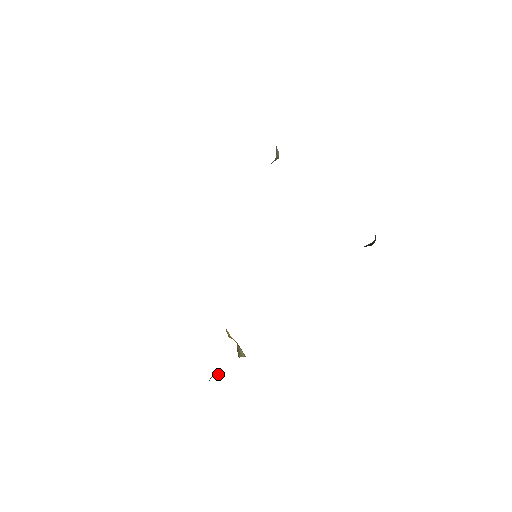
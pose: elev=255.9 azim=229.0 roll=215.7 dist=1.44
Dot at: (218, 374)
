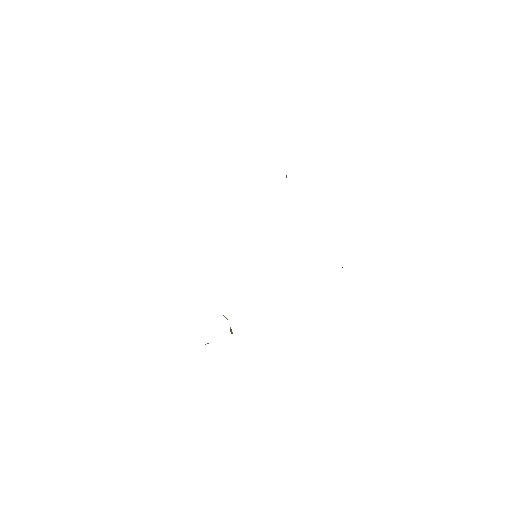
Dot at: occluded
